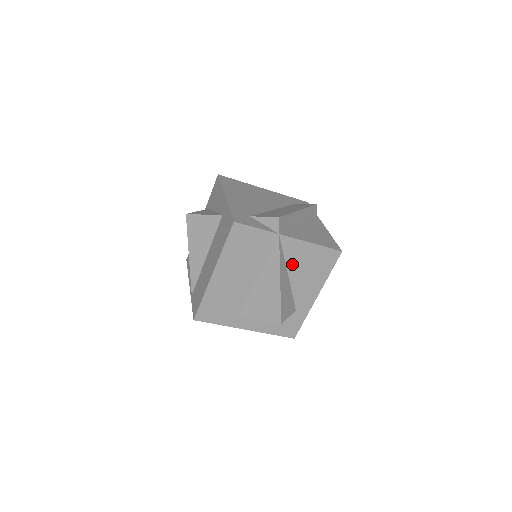
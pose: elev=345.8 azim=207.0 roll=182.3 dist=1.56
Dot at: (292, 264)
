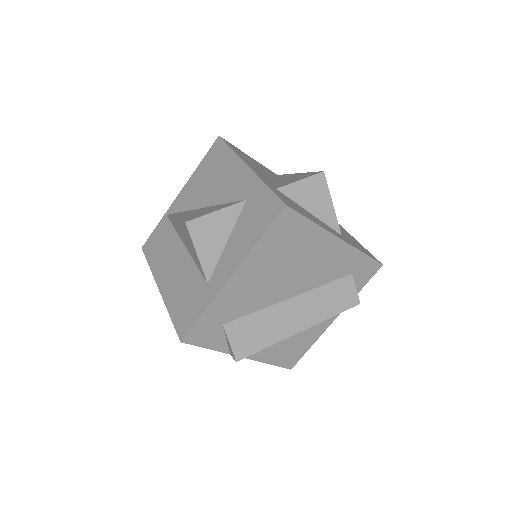
Dot at: occluded
